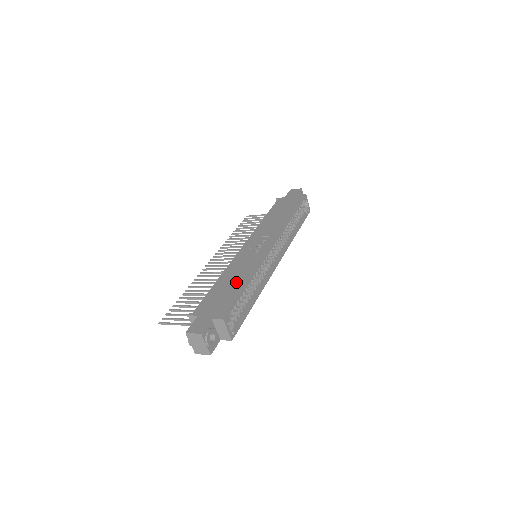
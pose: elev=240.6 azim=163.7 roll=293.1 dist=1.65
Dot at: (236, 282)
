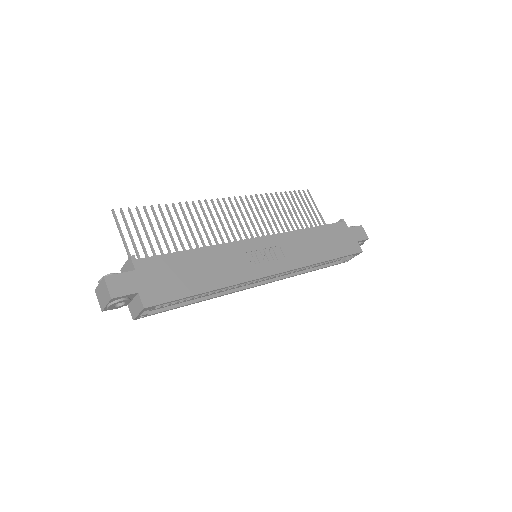
Dot at: (204, 276)
